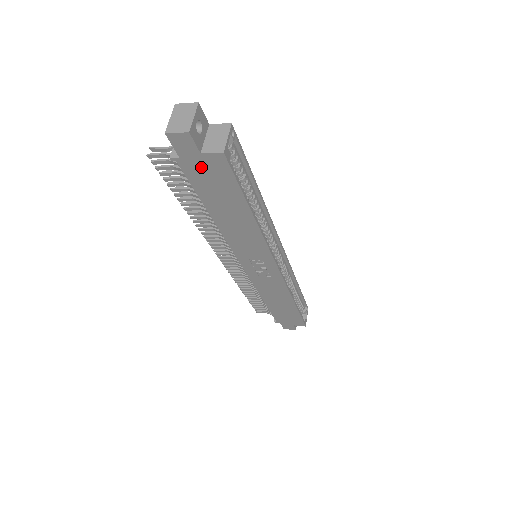
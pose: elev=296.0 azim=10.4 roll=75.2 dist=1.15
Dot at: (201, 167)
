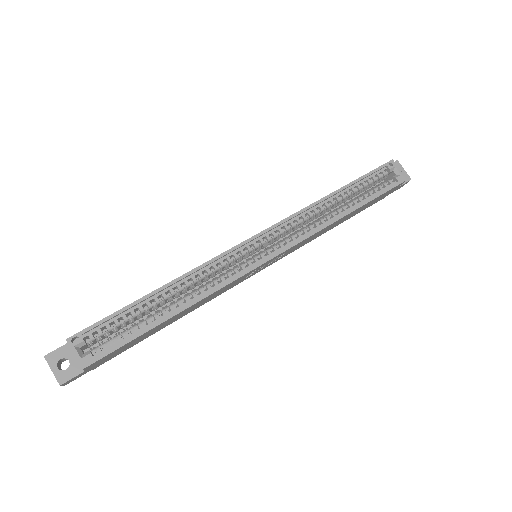
Dot at: (103, 361)
